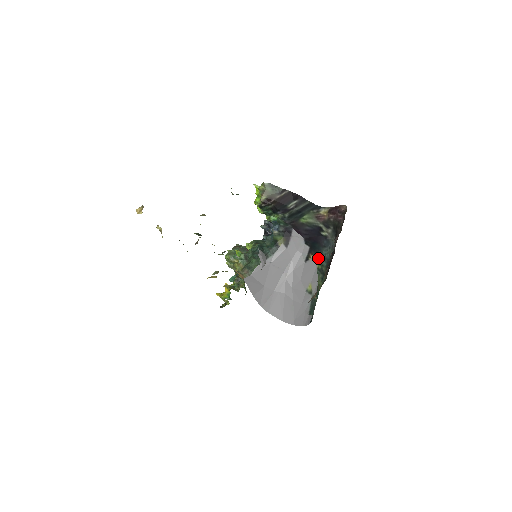
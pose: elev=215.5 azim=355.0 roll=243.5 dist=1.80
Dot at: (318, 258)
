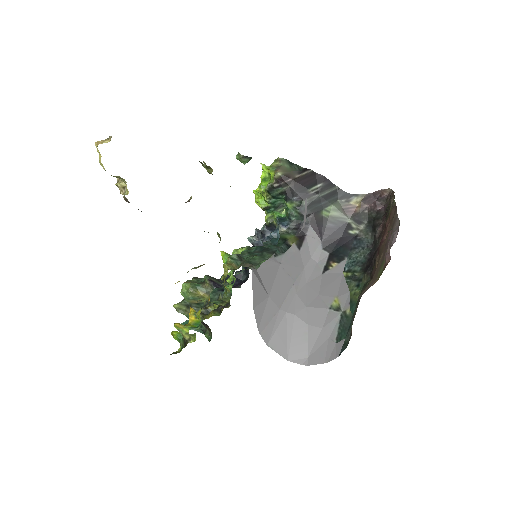
Dot at: (344, 264)
